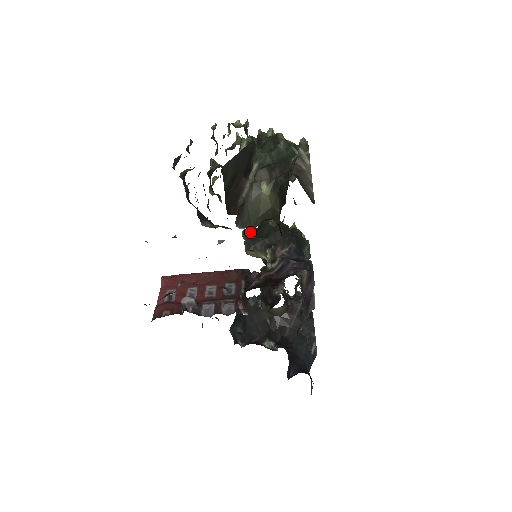
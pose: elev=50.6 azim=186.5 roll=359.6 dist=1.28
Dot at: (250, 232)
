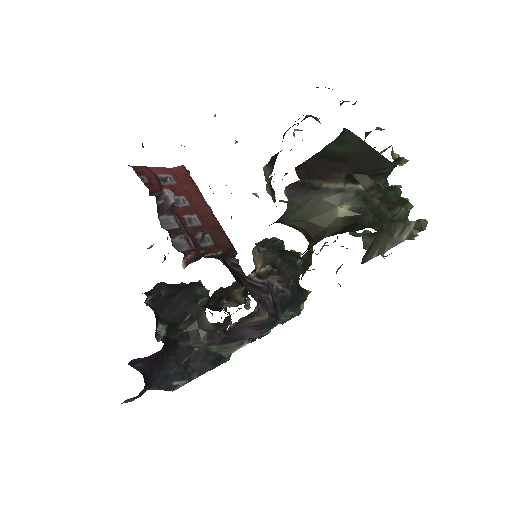
Dot at: (284, 216)
